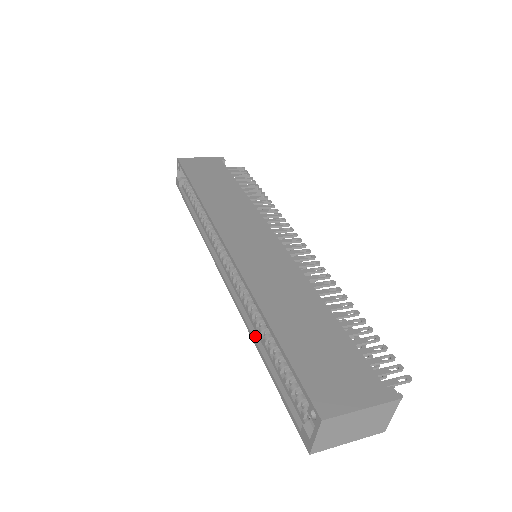
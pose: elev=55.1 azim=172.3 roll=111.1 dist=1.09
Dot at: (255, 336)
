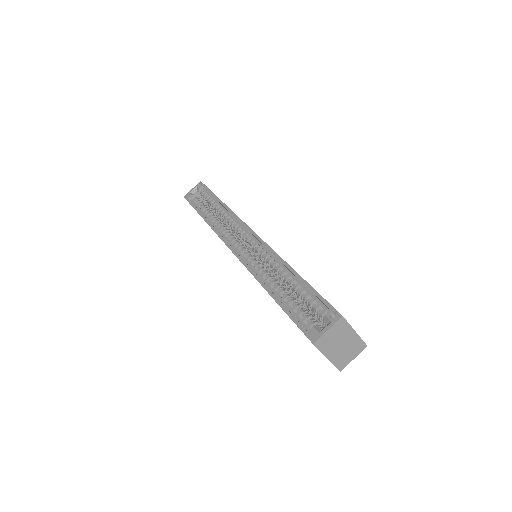
Dot at: (265, 284)
